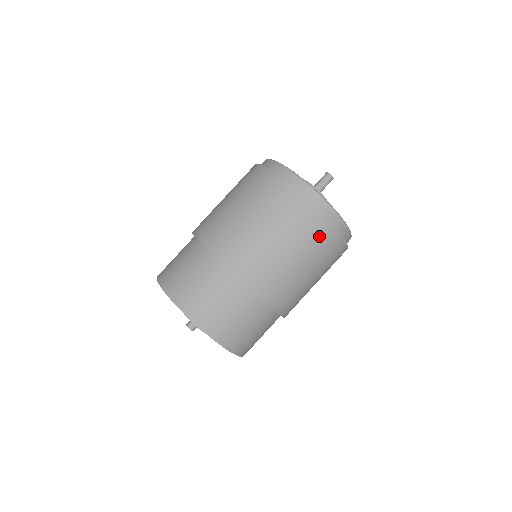
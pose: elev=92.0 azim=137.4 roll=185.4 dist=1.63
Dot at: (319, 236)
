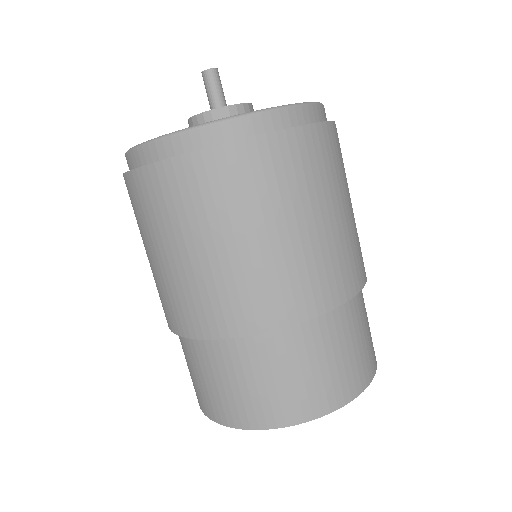
Dot at: occluded
